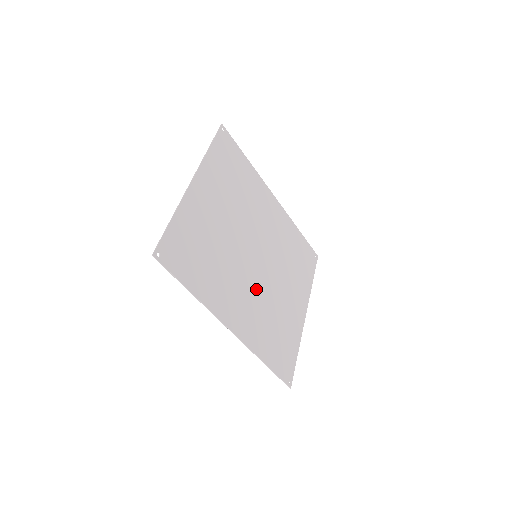
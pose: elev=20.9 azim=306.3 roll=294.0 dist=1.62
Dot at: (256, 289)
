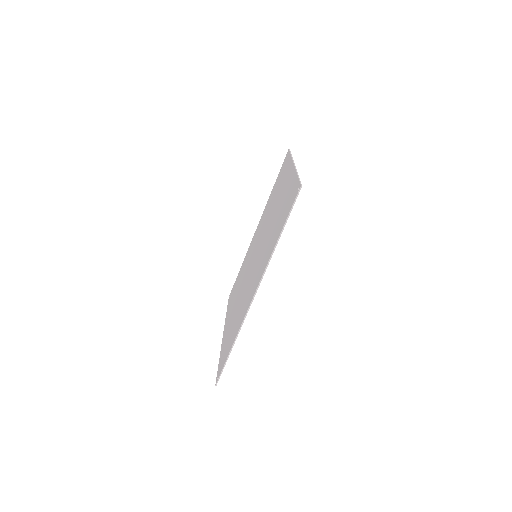
Dot at: occluded
